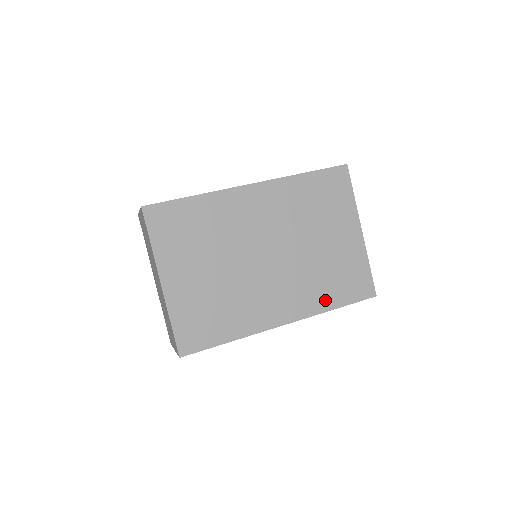
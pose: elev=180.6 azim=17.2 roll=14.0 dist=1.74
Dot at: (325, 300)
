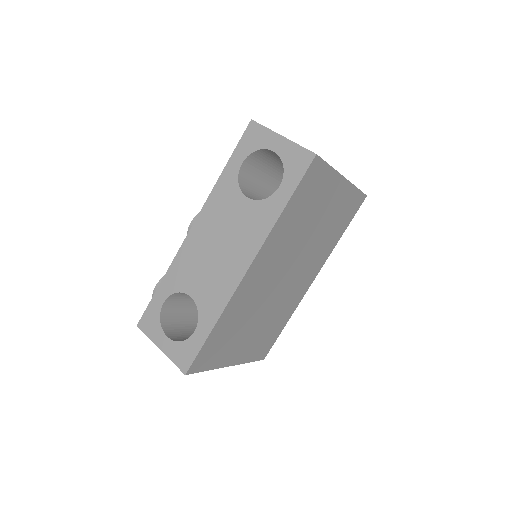
Dot at: (333, 242)
